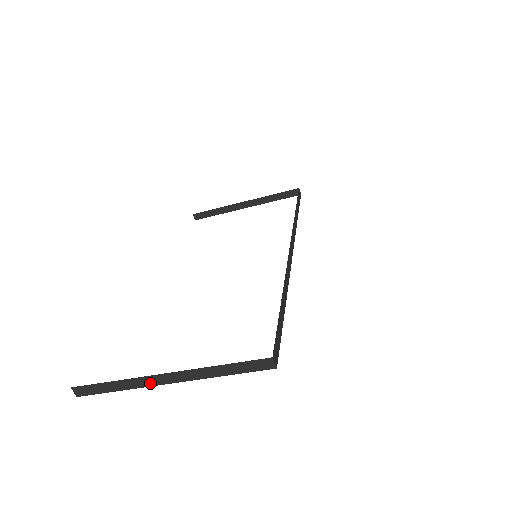
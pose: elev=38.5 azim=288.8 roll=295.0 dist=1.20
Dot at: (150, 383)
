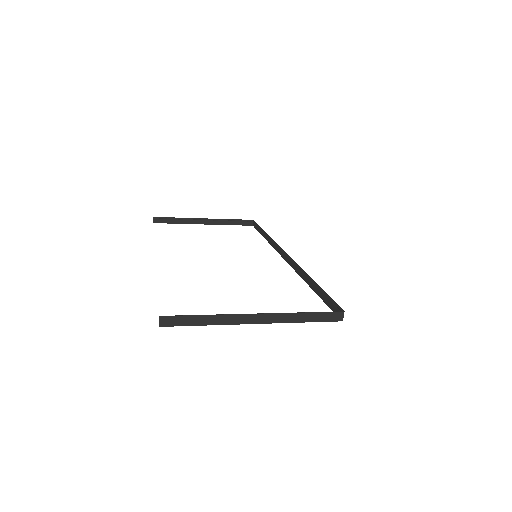
Dot at: (239, 321)
